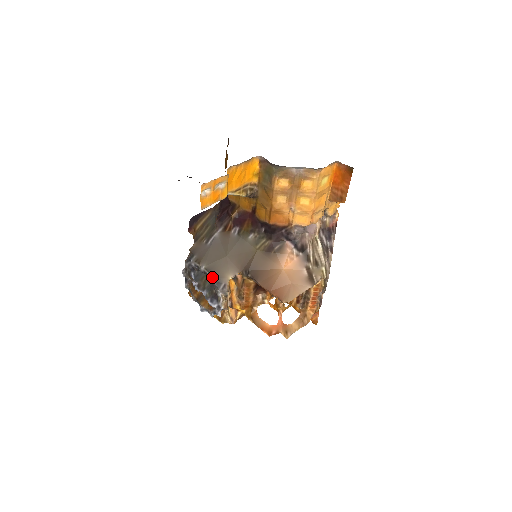
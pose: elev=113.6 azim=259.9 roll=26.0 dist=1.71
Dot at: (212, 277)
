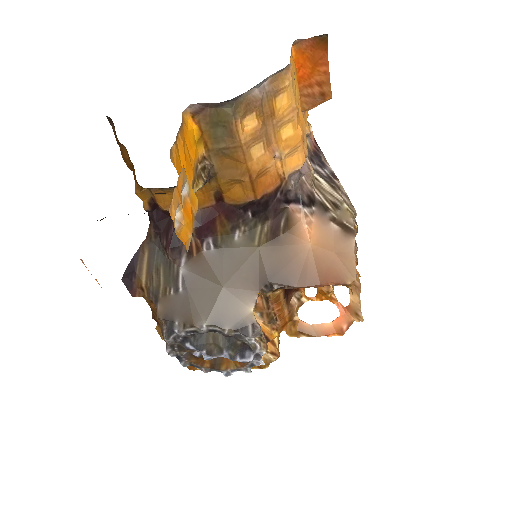
Dot at: (227, 329)
